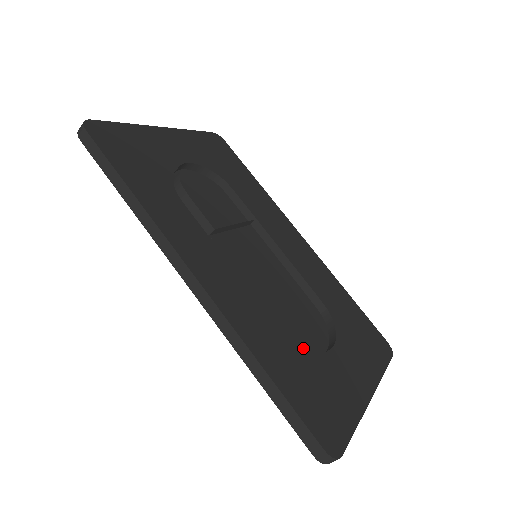
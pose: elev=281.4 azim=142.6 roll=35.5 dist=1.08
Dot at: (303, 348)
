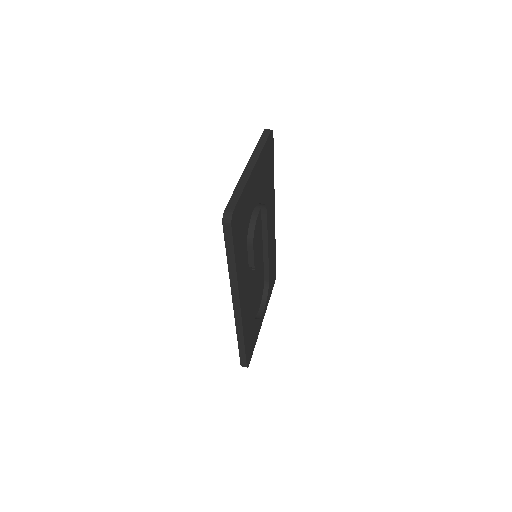
Dot at: (255, 315)
